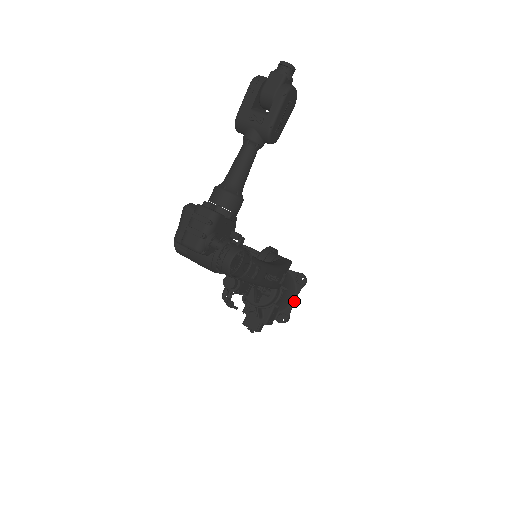
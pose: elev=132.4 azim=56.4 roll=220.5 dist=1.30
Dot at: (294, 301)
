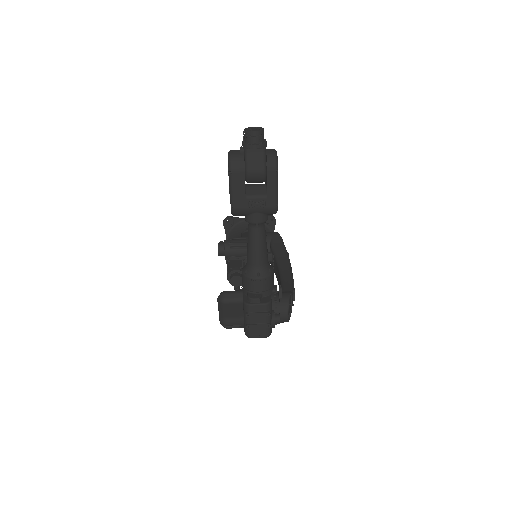
Dot at: occluded
